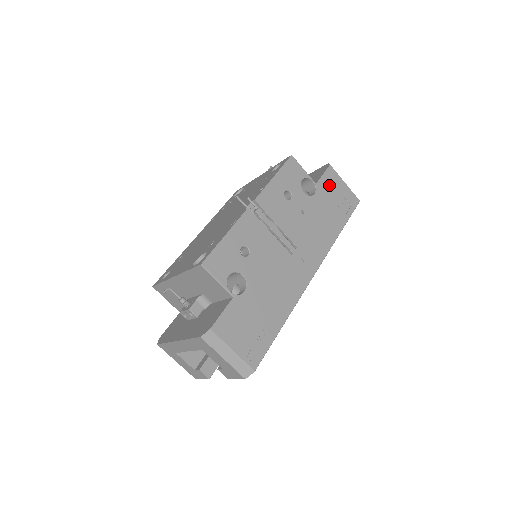
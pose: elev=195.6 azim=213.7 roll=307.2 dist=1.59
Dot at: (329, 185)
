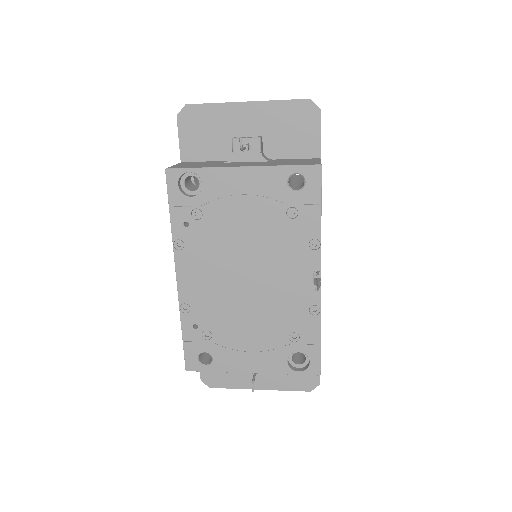
Dot at: occluded
